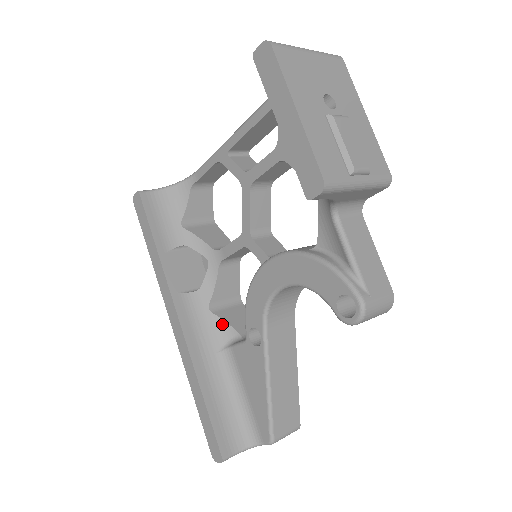
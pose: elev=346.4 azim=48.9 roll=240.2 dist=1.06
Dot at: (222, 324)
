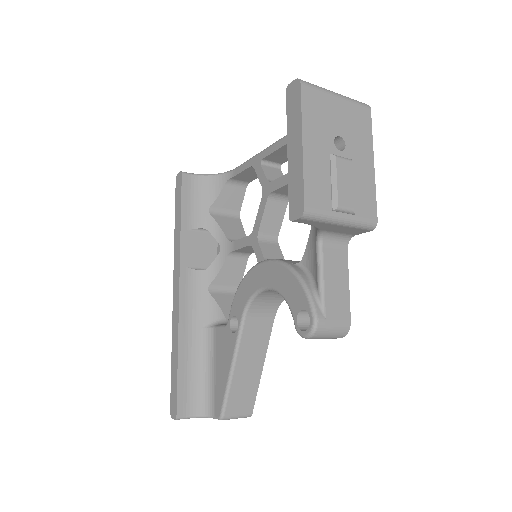
Dot at: (215, 305)
